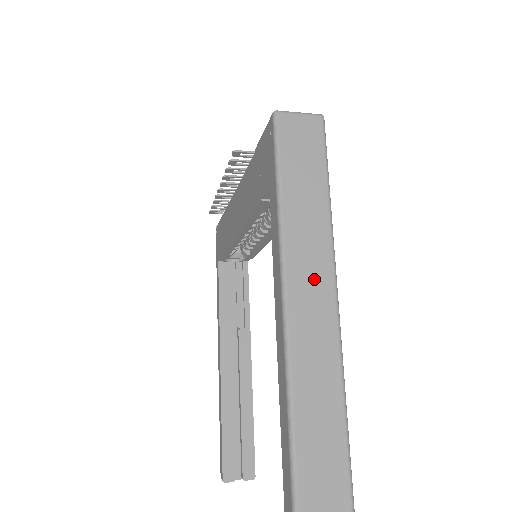
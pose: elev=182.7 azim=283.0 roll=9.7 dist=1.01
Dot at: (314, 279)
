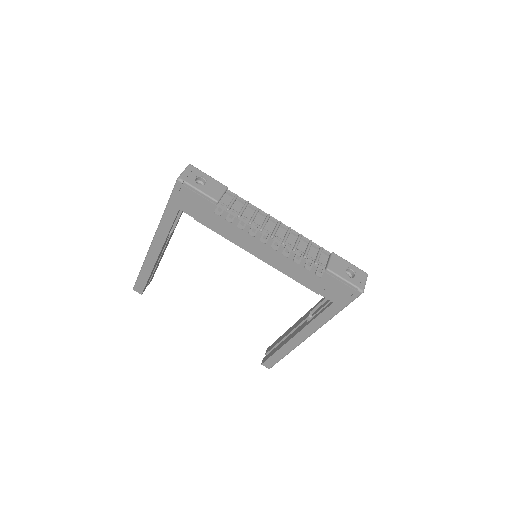
Dot at: occluded
